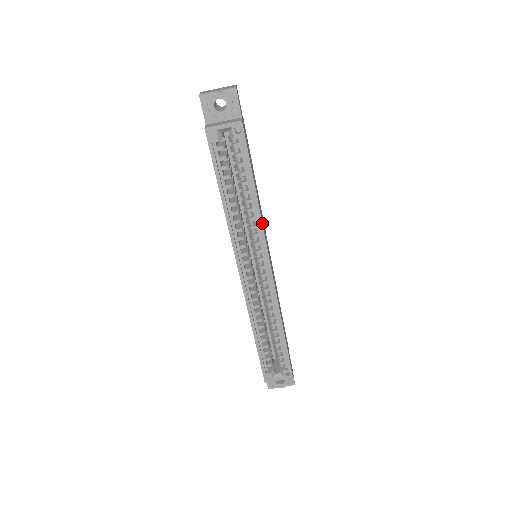
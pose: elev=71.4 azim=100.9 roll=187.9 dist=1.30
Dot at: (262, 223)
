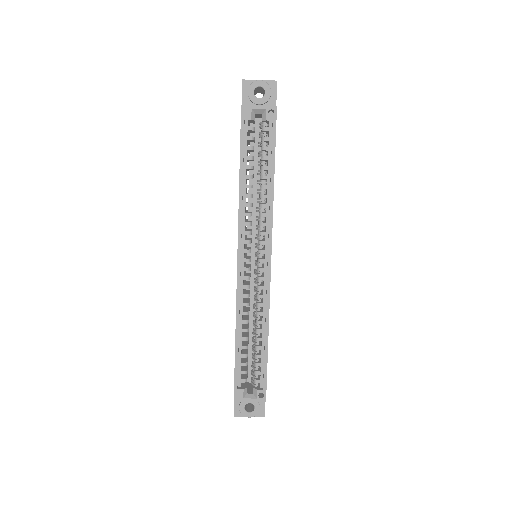
Dot at: occluded
